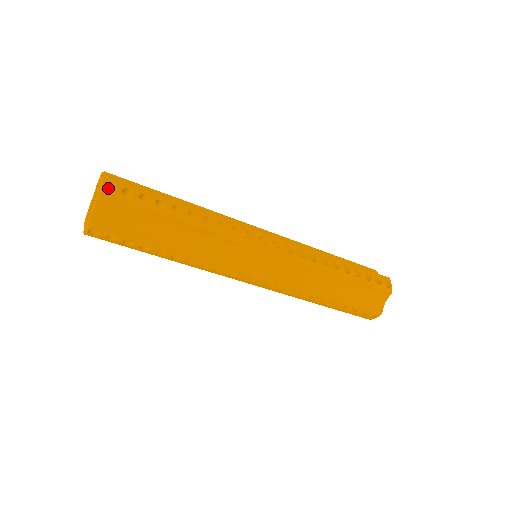
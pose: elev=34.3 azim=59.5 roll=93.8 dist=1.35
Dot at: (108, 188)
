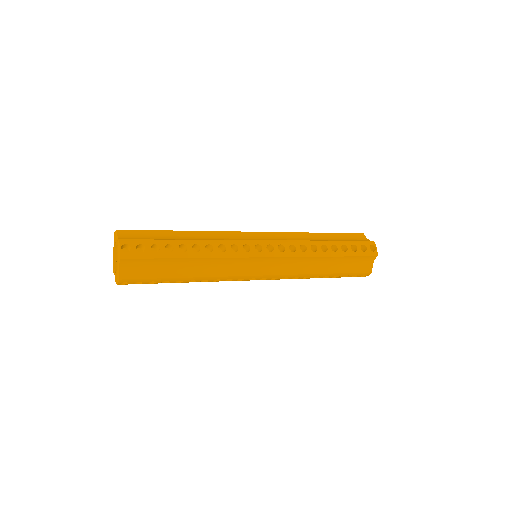
Dot at: (124, 247)
